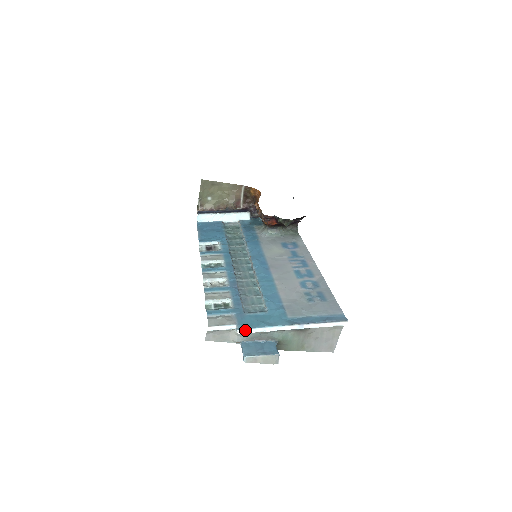
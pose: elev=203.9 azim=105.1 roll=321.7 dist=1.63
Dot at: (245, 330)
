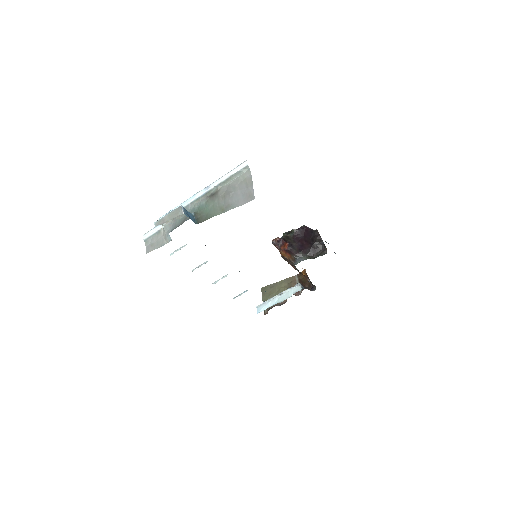
Dot at: occluded
